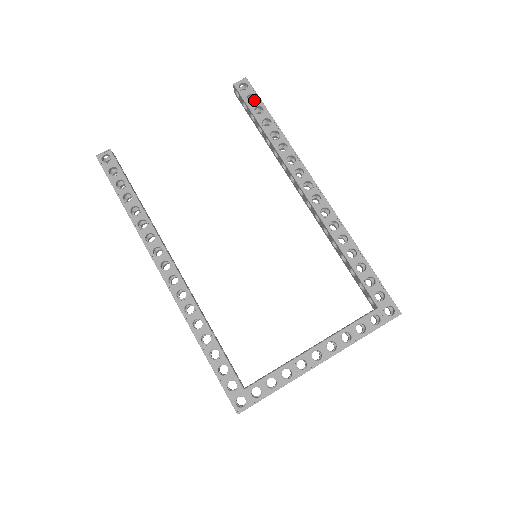
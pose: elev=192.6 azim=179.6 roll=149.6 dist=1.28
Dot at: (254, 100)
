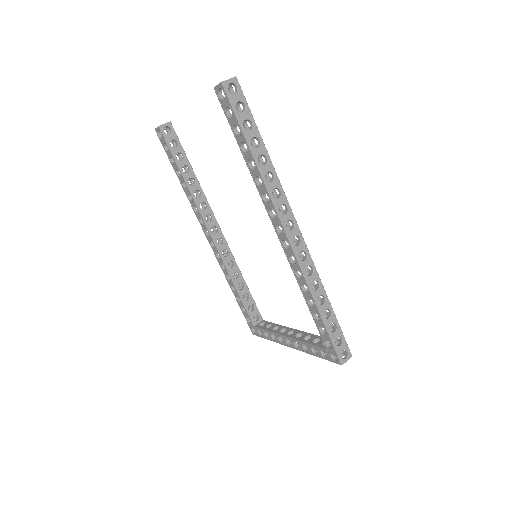
Dot at: (241, 103)
